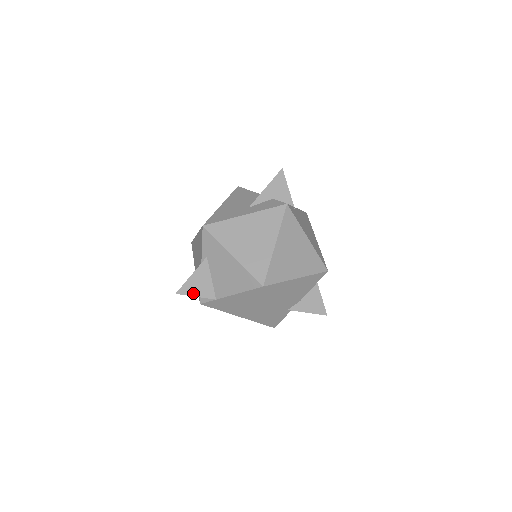
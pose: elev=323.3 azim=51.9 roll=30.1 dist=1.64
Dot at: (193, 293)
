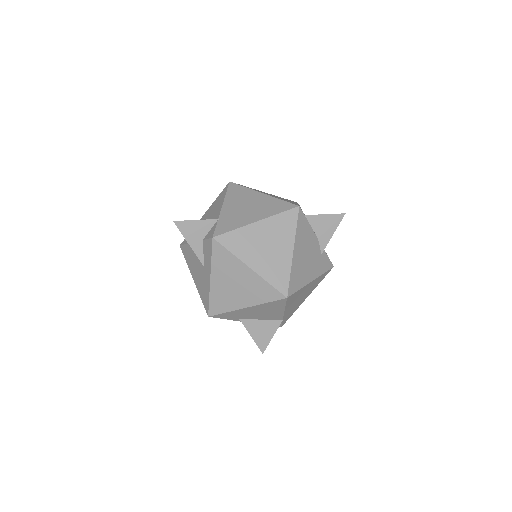
Dot at: (268, 339)
